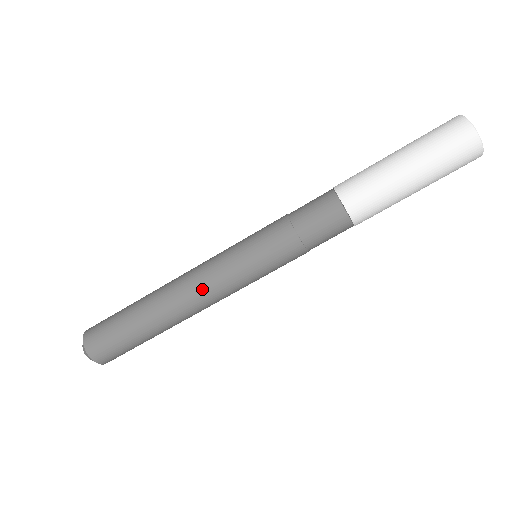
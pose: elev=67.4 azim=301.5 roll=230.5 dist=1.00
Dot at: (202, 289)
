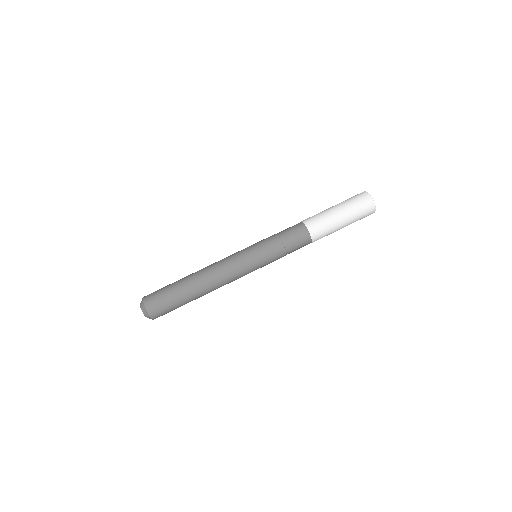
Dot at: (223, 266)
